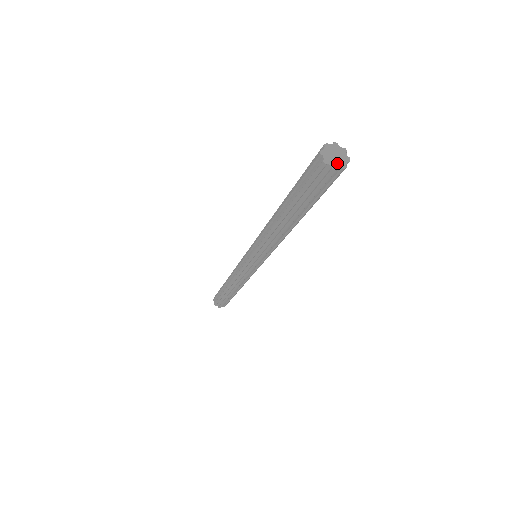
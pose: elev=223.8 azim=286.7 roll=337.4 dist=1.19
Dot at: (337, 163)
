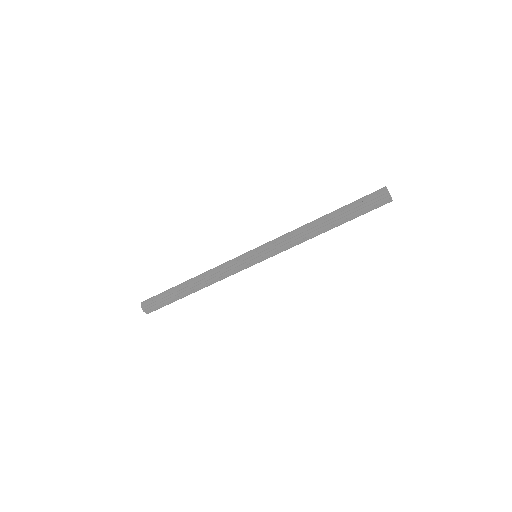
Dot at: occluded
